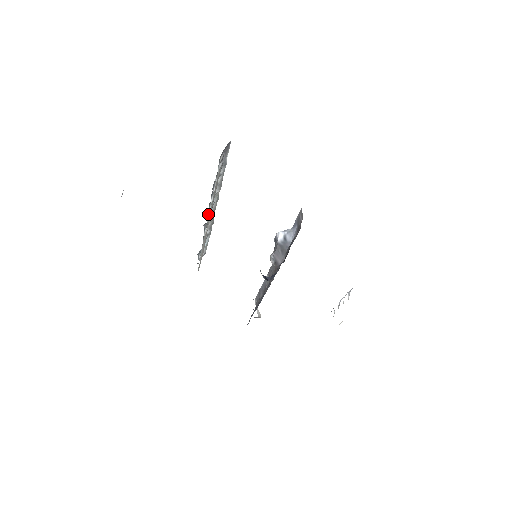
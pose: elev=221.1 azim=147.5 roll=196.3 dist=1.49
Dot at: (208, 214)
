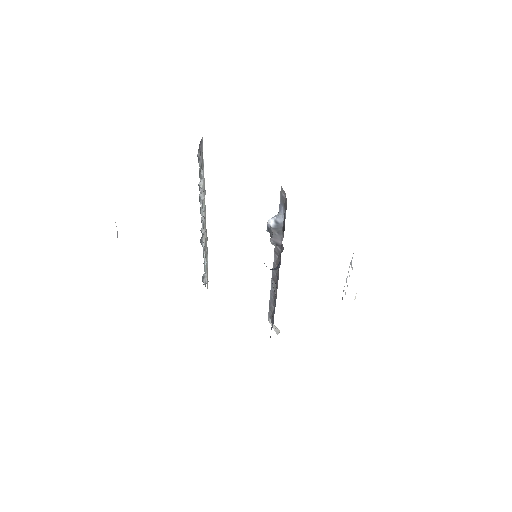
Dot at: occluded
